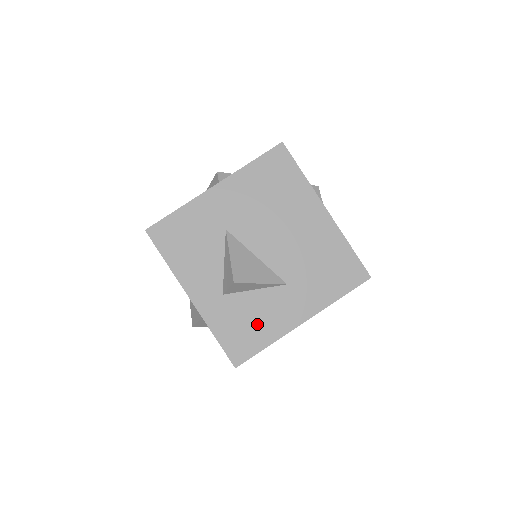
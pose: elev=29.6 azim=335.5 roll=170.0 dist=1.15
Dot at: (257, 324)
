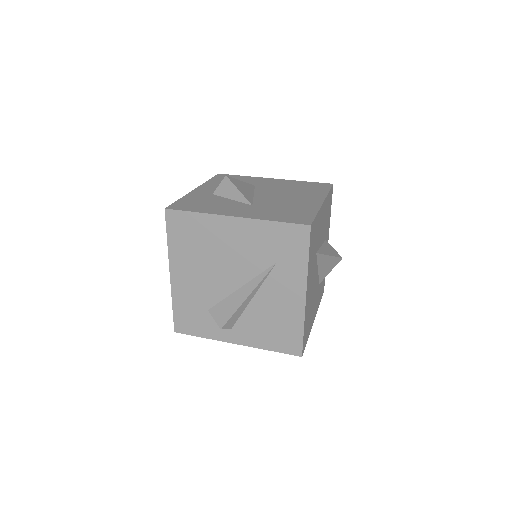
Dot at: (208, 206)
